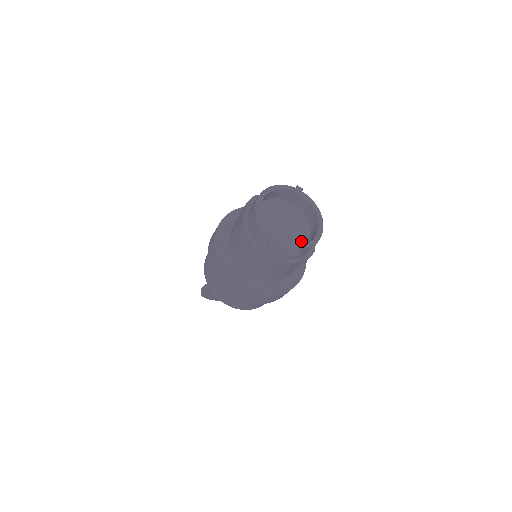
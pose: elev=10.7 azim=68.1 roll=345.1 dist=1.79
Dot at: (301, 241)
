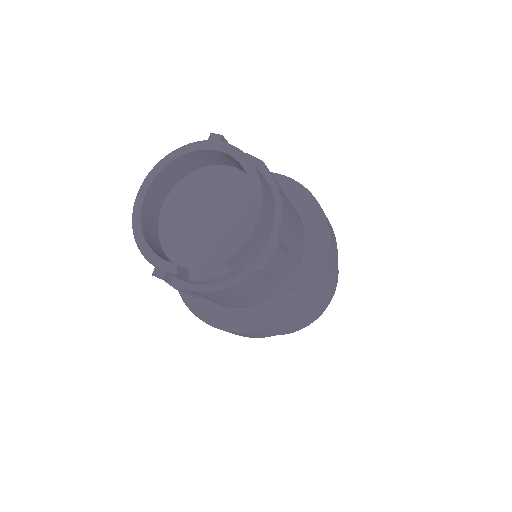
Dot at: occluded
